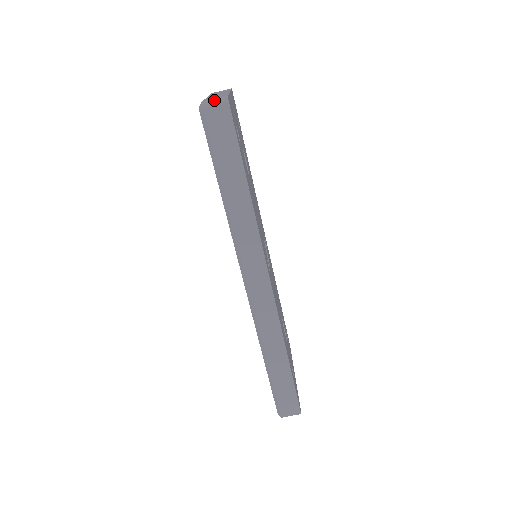
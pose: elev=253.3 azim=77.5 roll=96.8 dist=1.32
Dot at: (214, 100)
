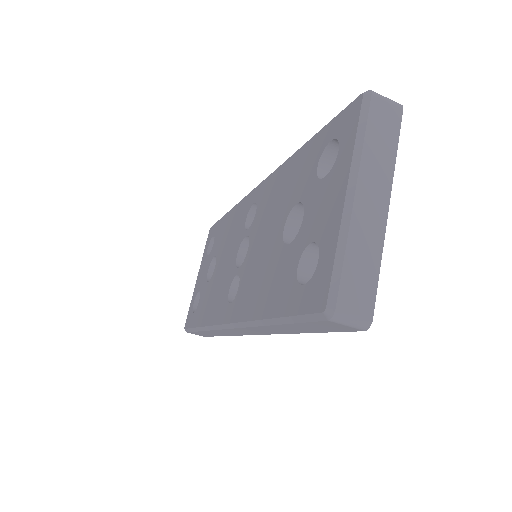
Dot at: (352, 320)
